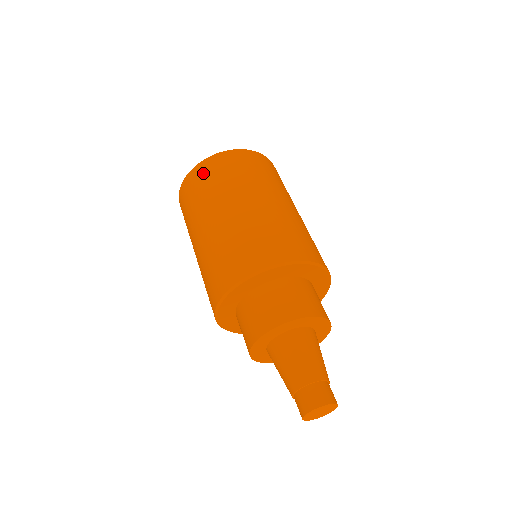
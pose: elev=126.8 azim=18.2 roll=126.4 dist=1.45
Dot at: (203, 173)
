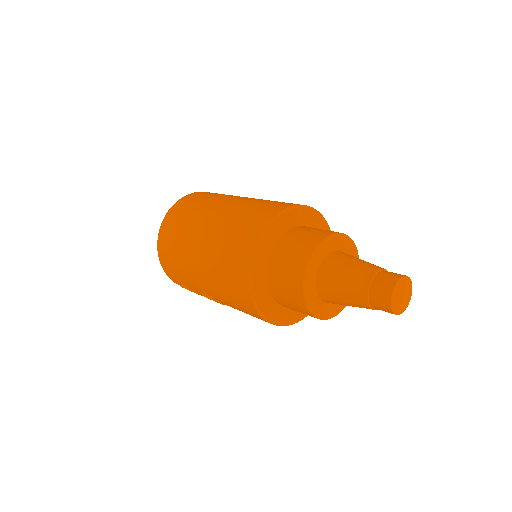
Dot at: (173, 217)
